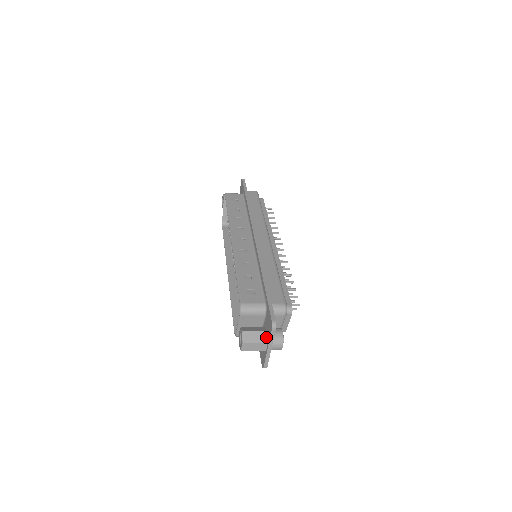
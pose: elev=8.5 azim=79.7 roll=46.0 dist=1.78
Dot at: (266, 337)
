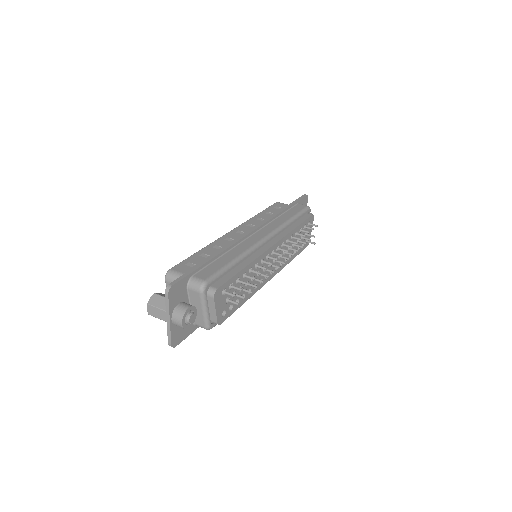
Dot at: occluded
